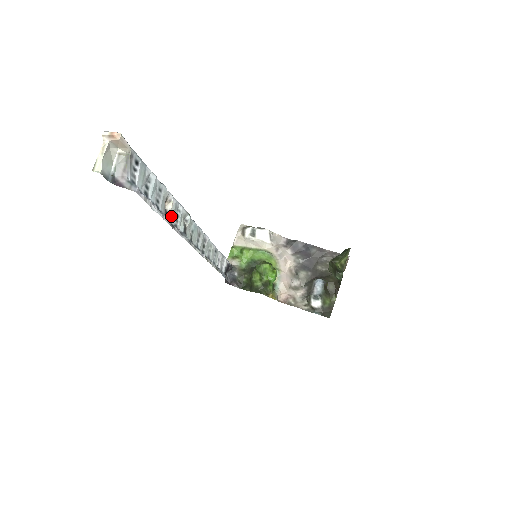
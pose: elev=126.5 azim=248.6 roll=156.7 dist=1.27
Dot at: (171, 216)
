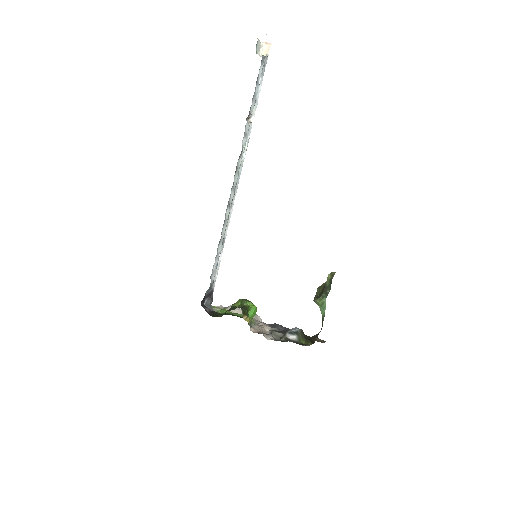
Dot at: (248, 124)
